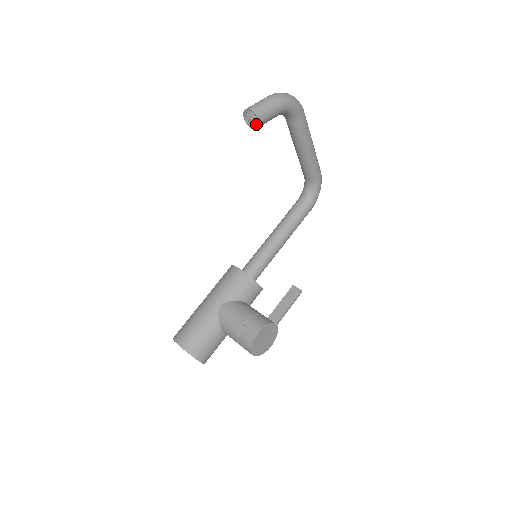
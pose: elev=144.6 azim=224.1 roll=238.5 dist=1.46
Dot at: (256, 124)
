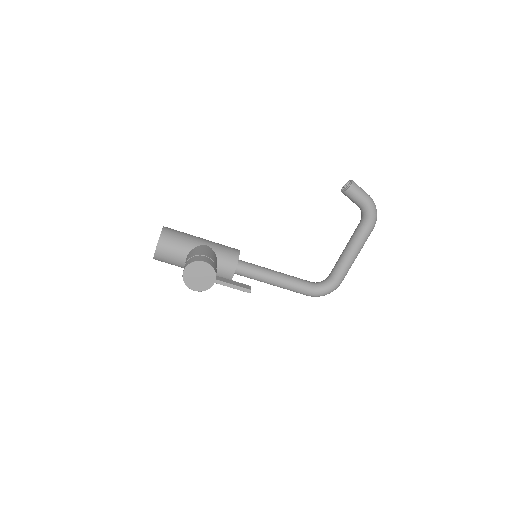
Dot at: (346, 190)
